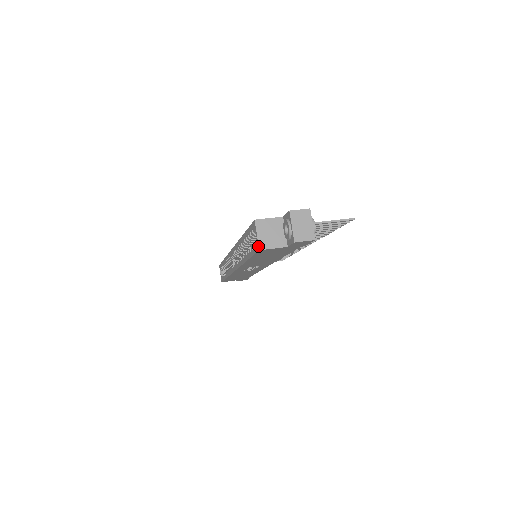
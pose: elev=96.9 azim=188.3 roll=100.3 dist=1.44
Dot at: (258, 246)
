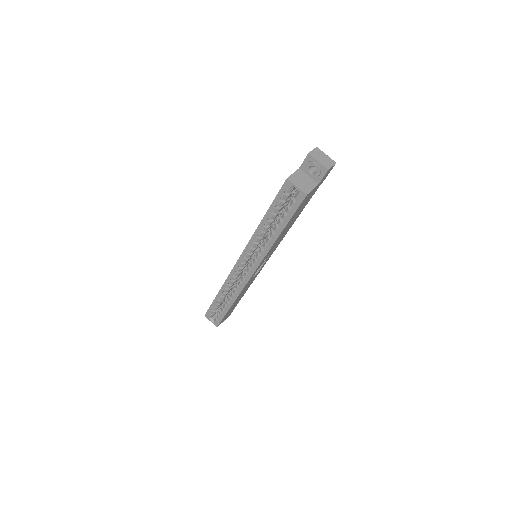
Dot at: (304, 193)
